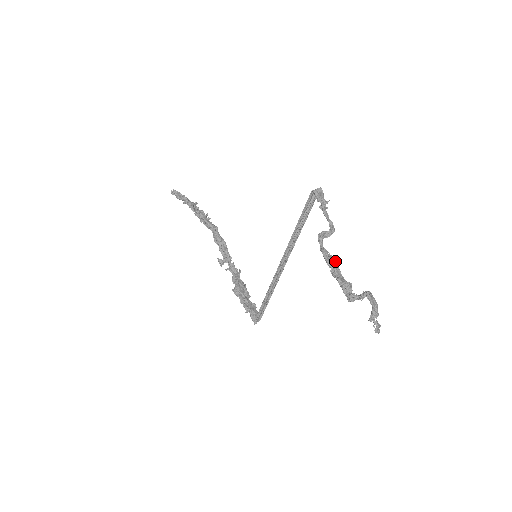
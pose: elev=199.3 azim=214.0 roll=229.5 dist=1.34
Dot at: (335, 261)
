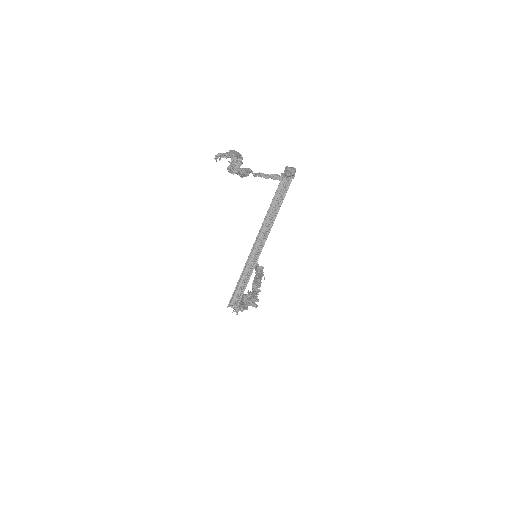
Dot at: (250, 171)
